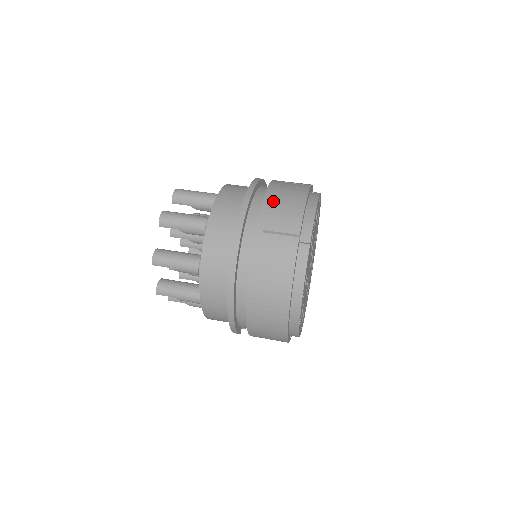
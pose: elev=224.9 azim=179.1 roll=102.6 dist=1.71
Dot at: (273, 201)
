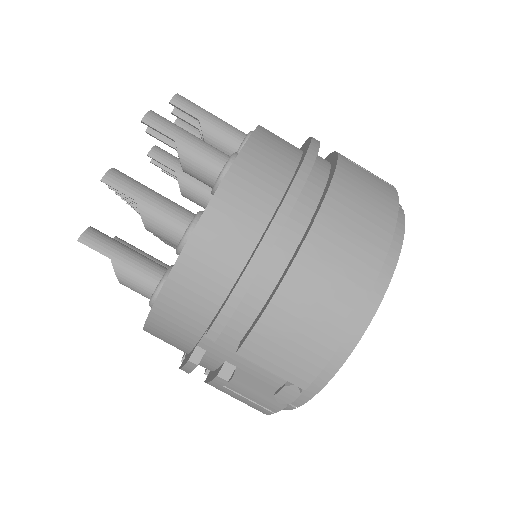
Dot at: occluded
